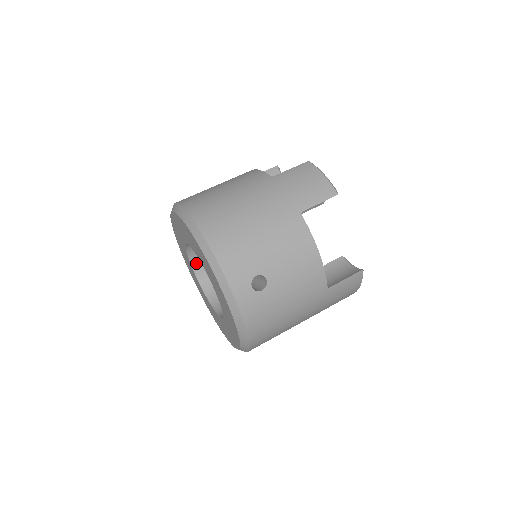
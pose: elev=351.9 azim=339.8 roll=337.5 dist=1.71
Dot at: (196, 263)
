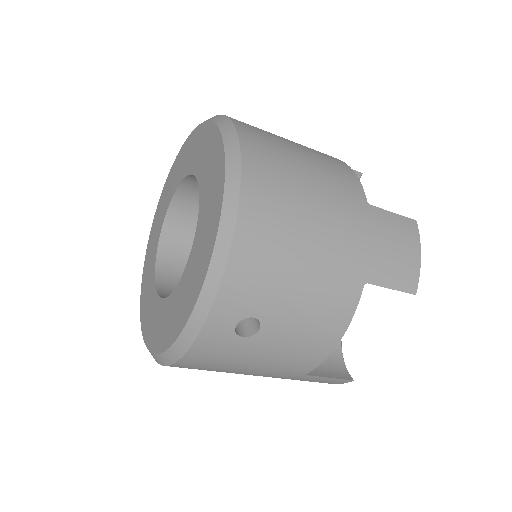
Dot at: (181, 196)
